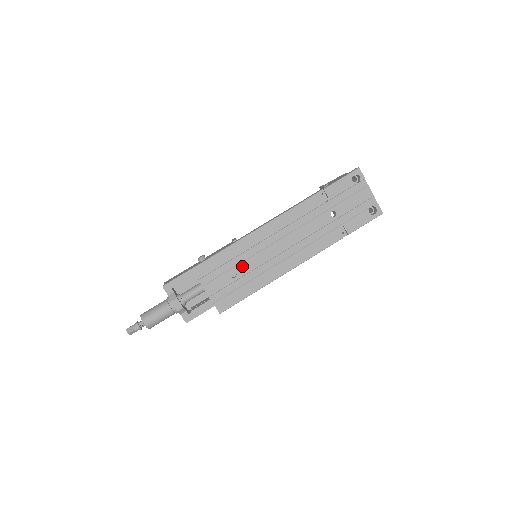
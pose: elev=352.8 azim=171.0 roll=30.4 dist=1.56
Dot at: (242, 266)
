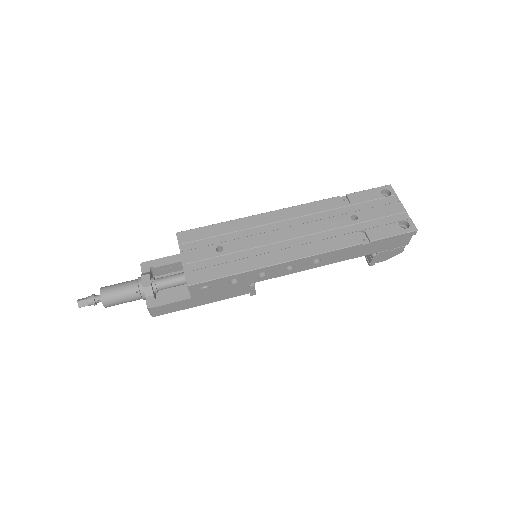
Dot at: (233, 243)
